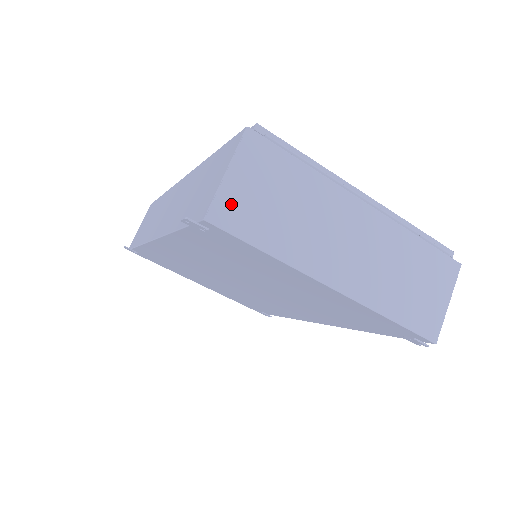
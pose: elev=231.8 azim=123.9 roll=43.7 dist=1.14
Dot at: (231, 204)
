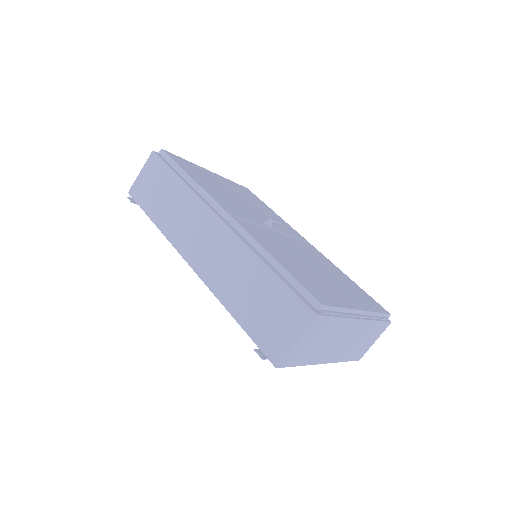
Dot at: (292, 355)
